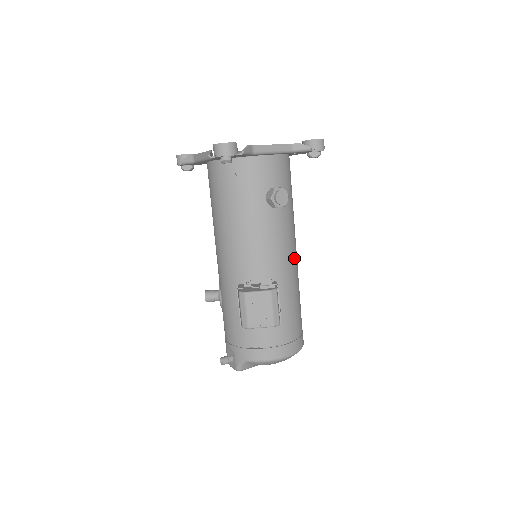
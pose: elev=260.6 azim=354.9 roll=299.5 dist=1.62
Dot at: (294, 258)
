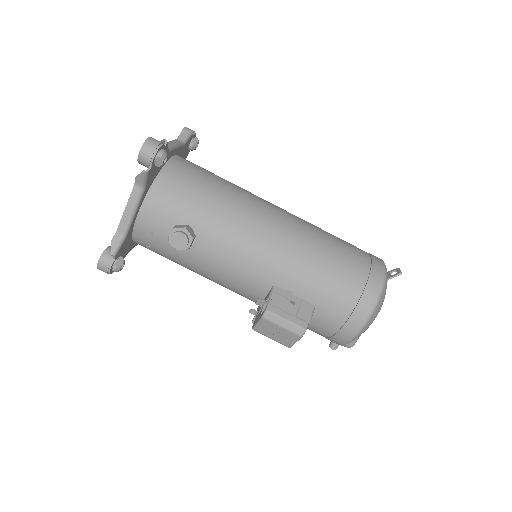
Dot at: (271, 242)
